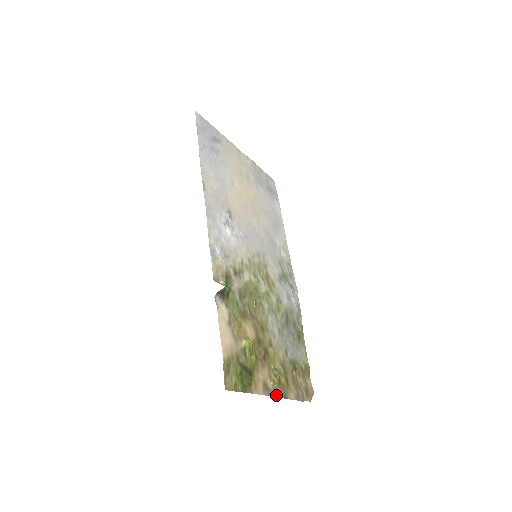
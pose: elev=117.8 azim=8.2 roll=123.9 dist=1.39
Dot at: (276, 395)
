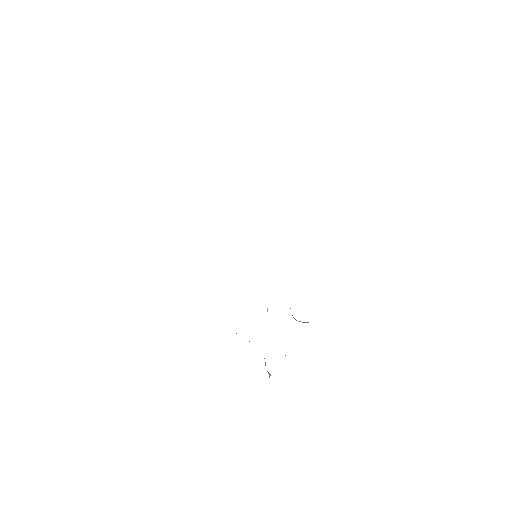
Dot at: occluded
